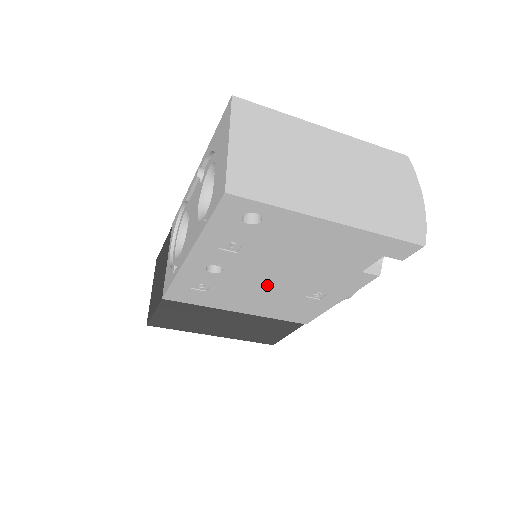
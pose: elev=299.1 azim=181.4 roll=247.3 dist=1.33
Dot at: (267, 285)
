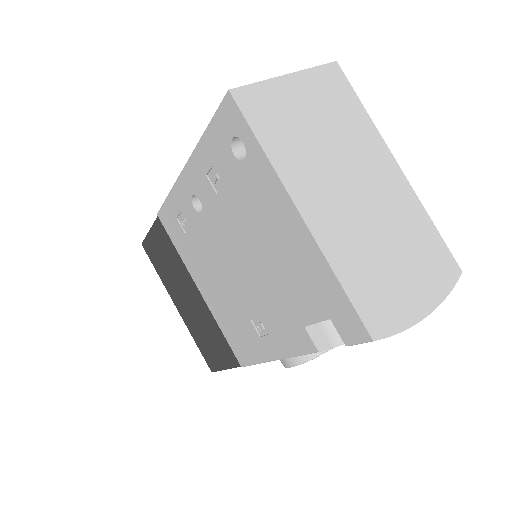
Dot at: (227, 269)
